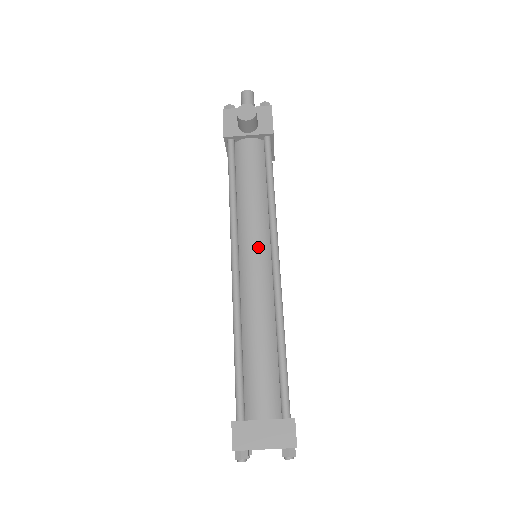
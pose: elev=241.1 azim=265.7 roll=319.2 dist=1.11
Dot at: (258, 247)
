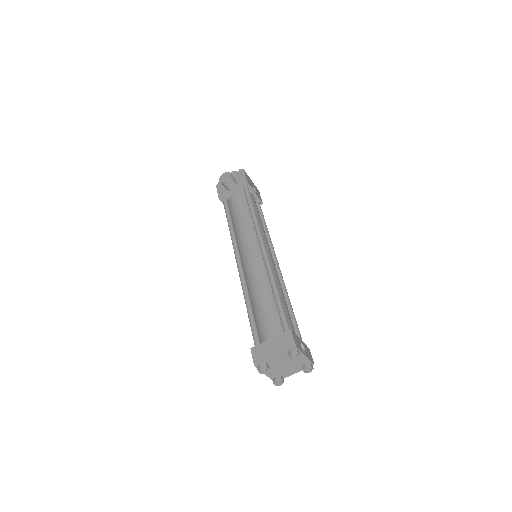
Dot at: (251, 246)
